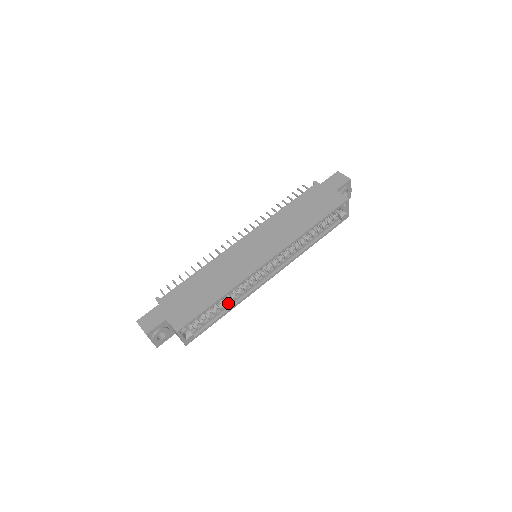
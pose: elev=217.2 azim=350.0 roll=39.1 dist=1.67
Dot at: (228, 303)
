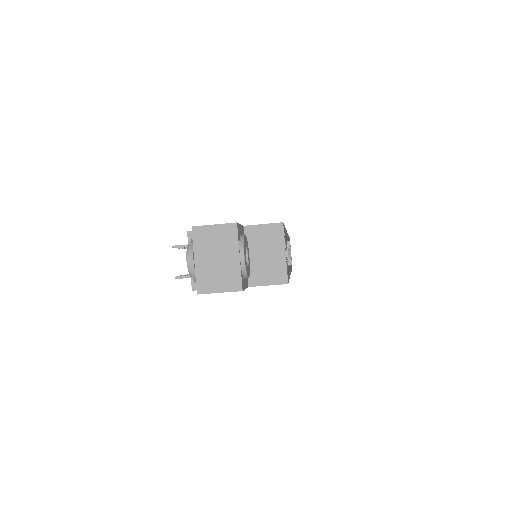
Dot at: occluded
